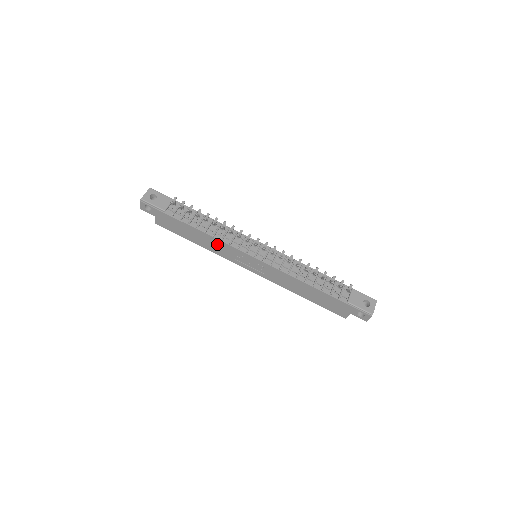
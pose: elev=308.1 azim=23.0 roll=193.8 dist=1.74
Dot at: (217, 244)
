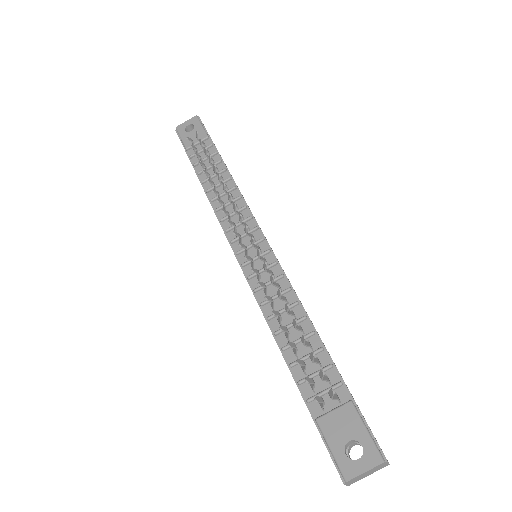
Dot at: occluded
